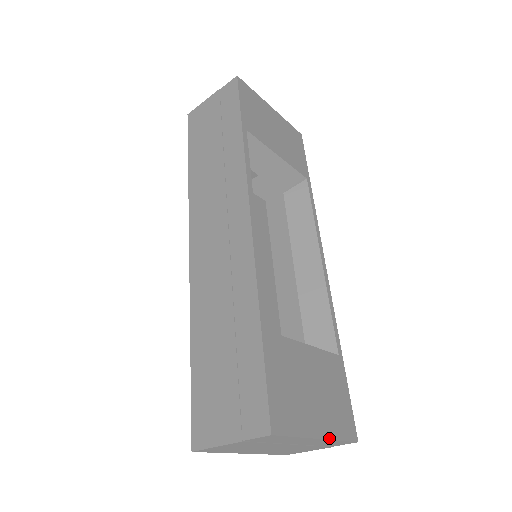
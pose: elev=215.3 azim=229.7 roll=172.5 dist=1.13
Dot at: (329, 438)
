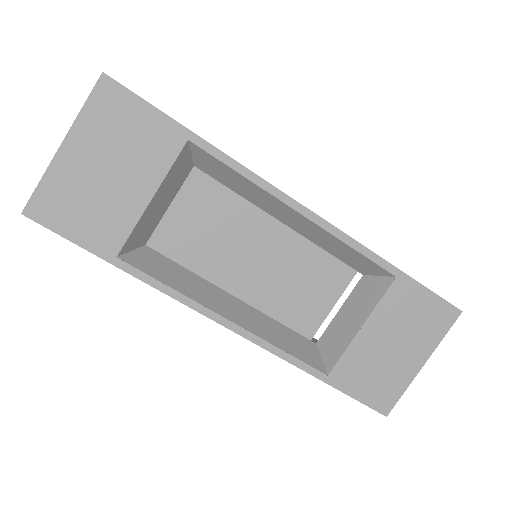
Dot at: (431, 353)
